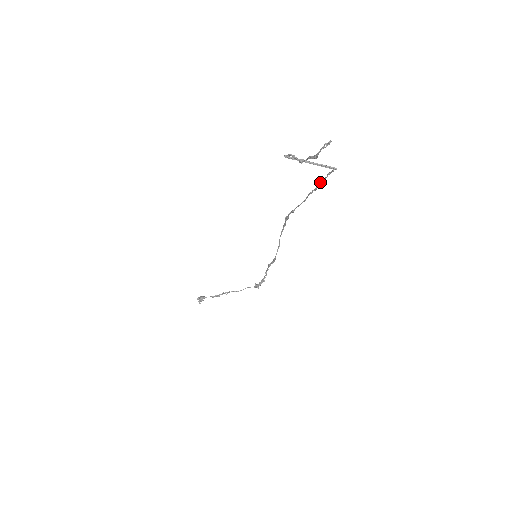
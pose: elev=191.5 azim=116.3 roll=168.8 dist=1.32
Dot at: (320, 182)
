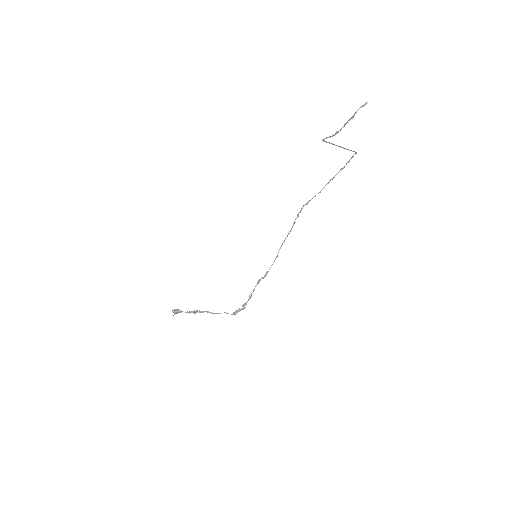
Dot at: (339, 171)
